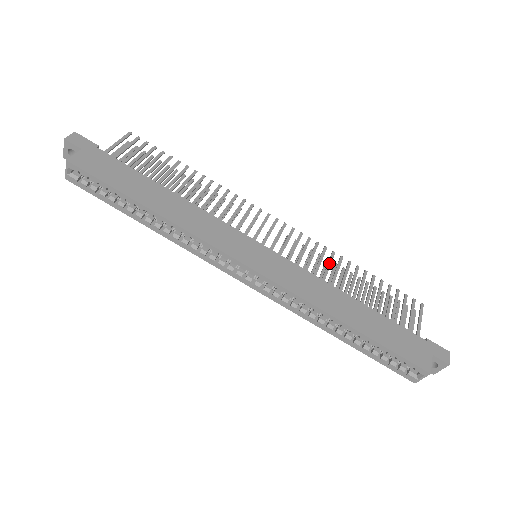
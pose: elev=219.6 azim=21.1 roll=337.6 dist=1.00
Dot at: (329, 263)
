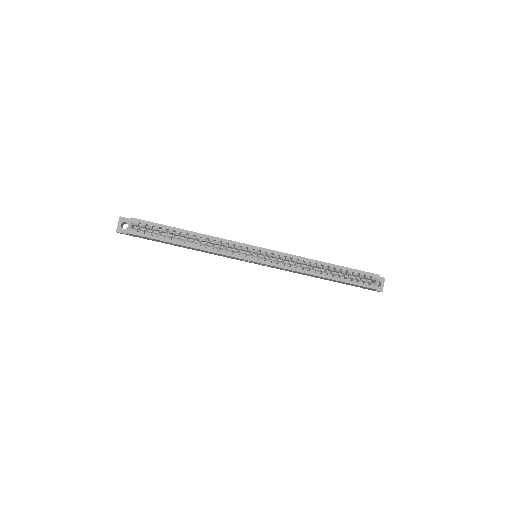
Dot at: occluded
